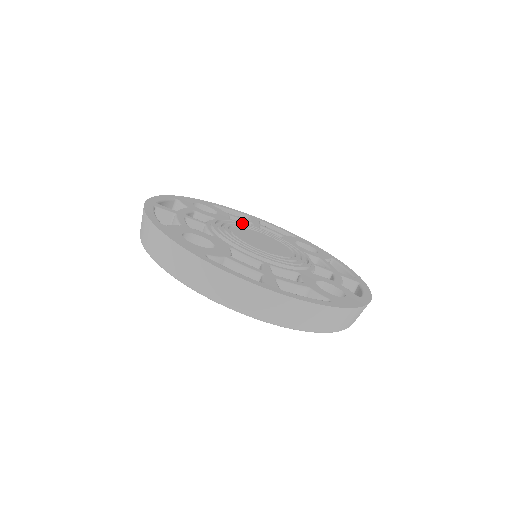
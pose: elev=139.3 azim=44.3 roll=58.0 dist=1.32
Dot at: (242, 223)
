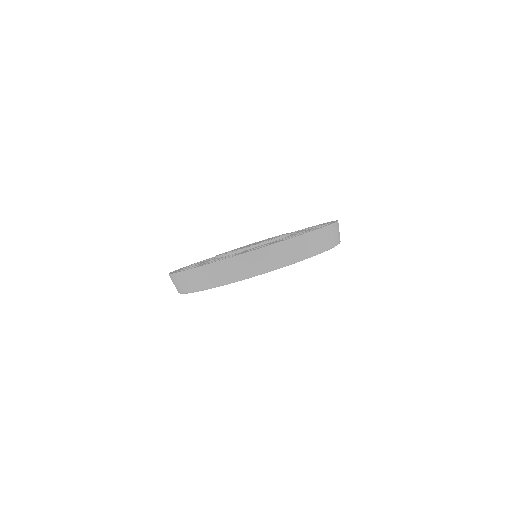
Dot at: occluded
